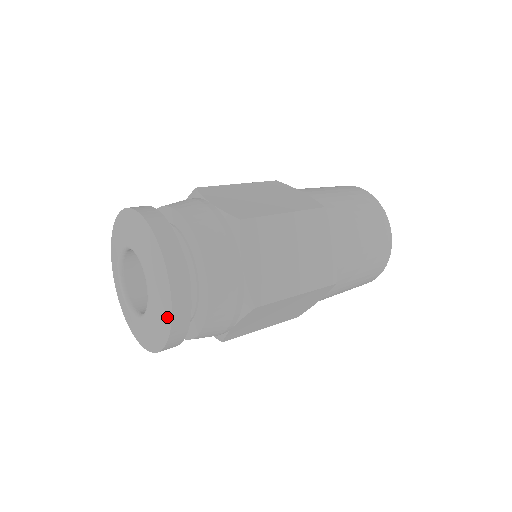
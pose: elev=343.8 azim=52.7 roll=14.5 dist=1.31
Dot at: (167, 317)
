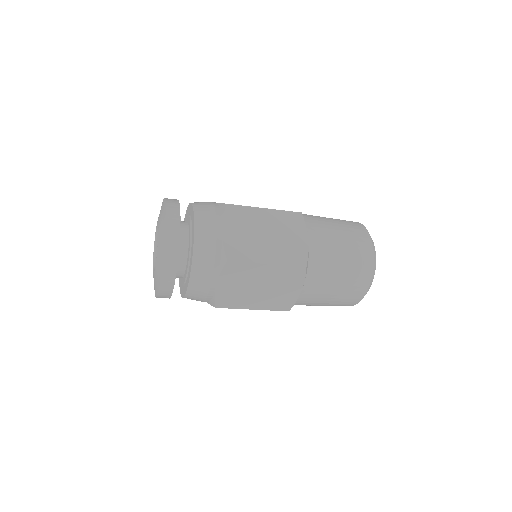
Dot at: (162, 253)
